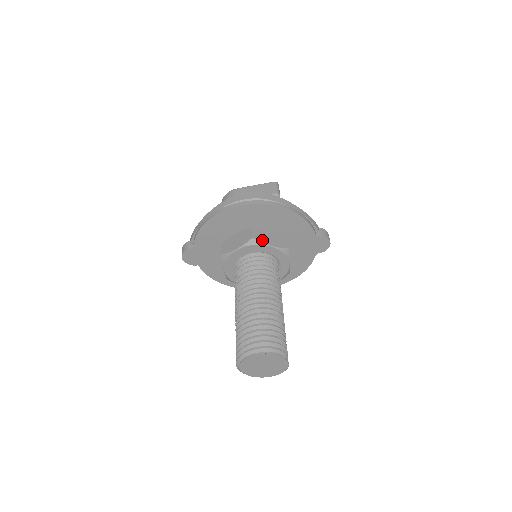
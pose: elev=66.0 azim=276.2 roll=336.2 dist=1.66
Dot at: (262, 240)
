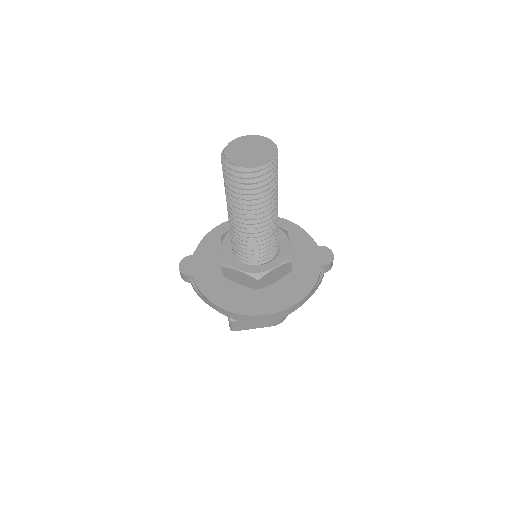
Dot at: occluded
